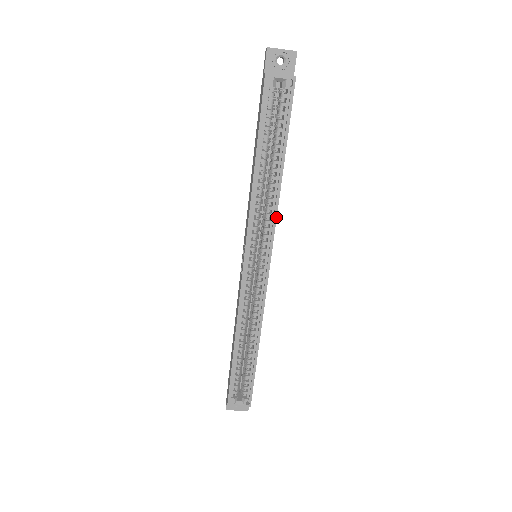
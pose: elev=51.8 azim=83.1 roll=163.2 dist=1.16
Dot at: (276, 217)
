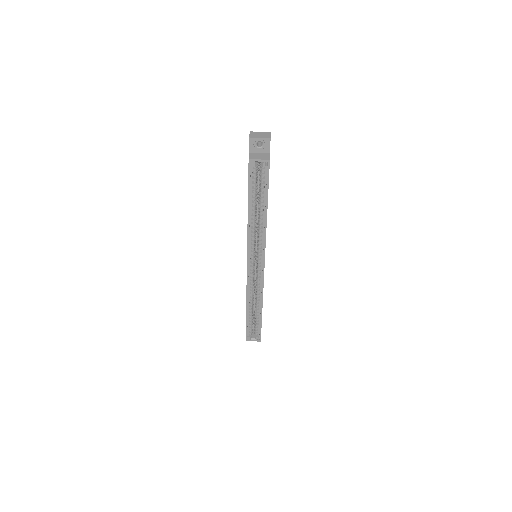
Dot at: (265, 239)
